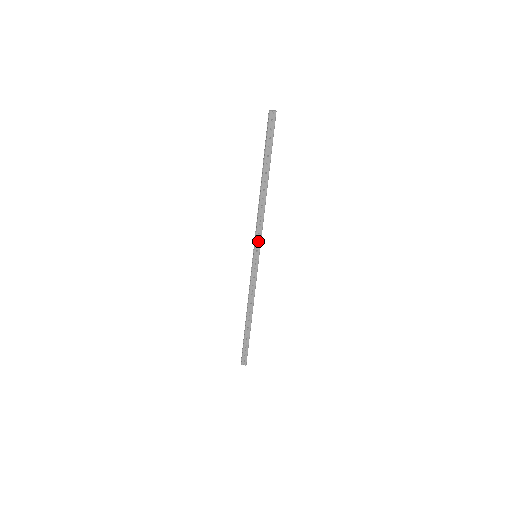
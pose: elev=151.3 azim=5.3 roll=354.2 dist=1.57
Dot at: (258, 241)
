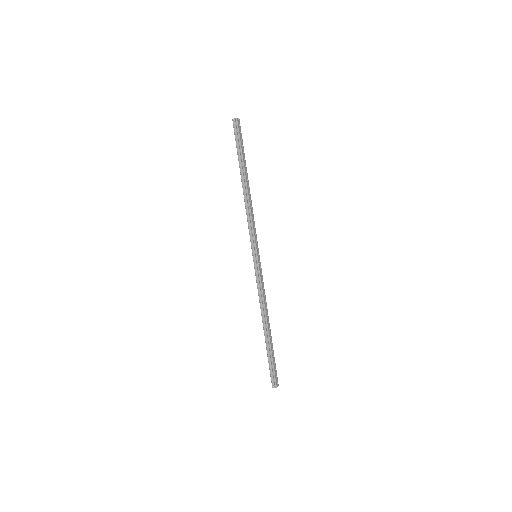
Dot at: (256, 239)
